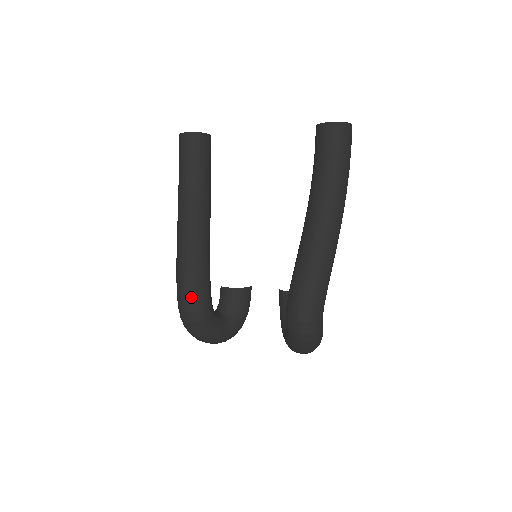
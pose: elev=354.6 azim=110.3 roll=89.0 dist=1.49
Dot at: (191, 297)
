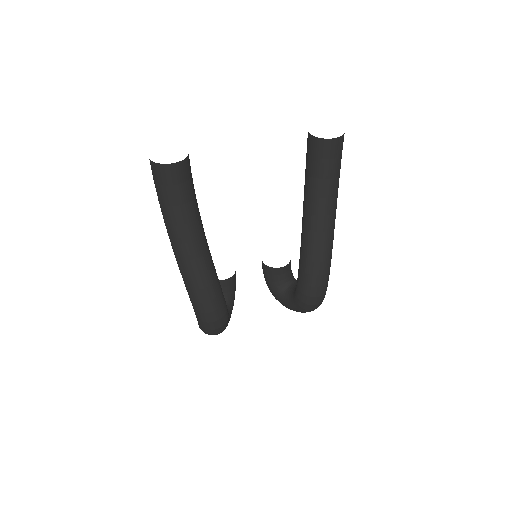
Dot at: (219, 318)
